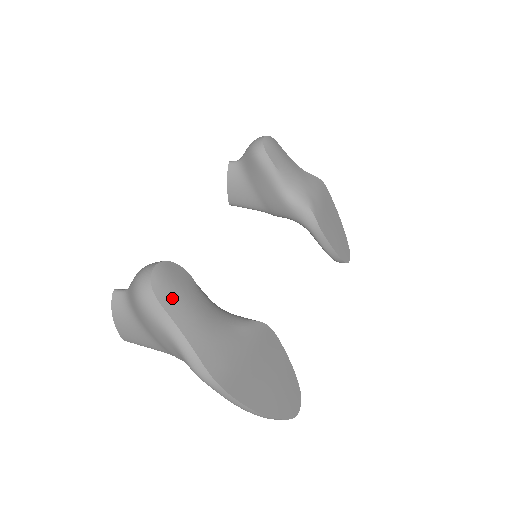
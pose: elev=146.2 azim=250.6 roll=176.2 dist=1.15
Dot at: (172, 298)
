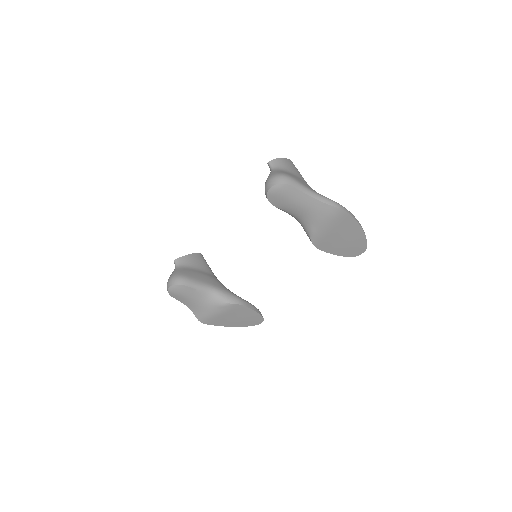
Dot at: (179, 297)
